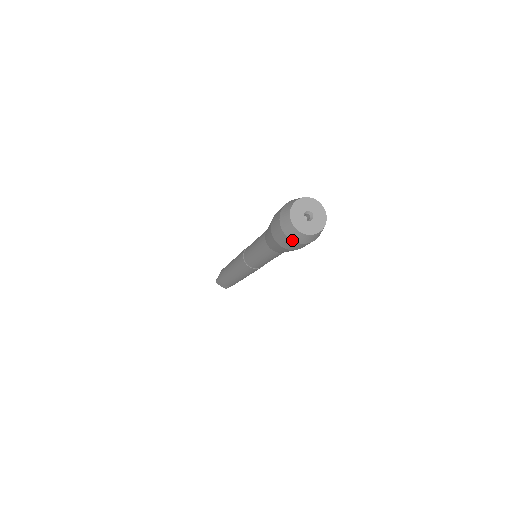
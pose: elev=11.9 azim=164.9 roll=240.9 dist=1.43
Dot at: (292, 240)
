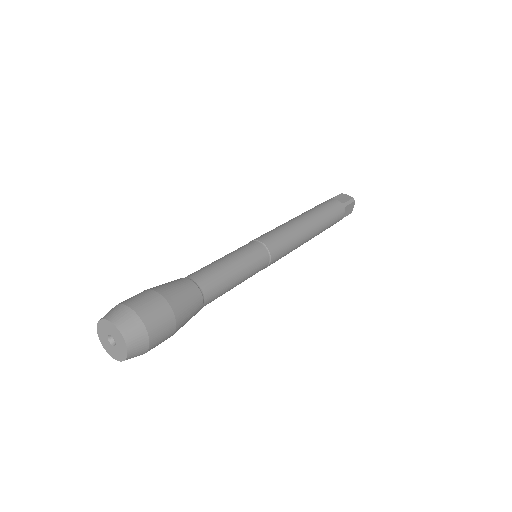
Dot at: occluded
